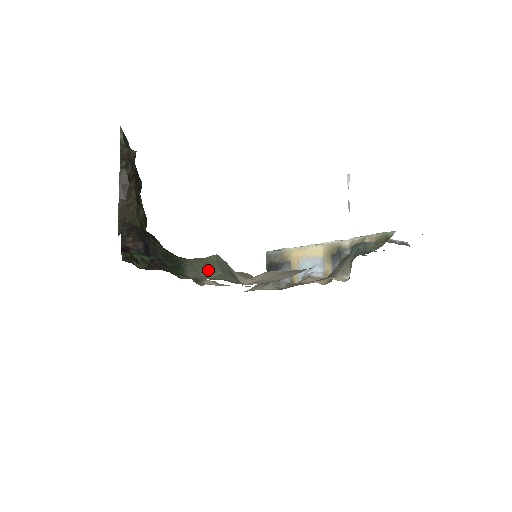
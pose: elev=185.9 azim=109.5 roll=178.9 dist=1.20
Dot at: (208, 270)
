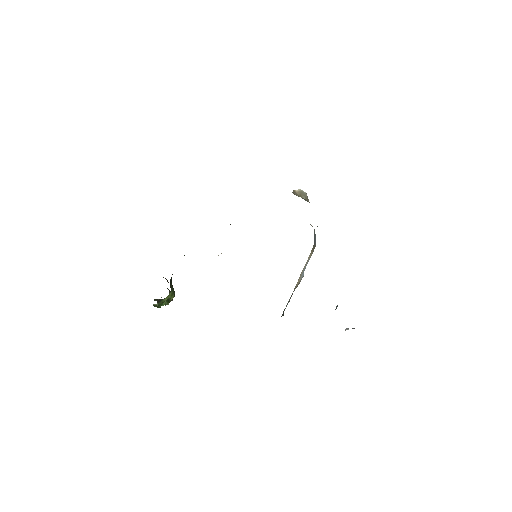
Dot at: occluded
